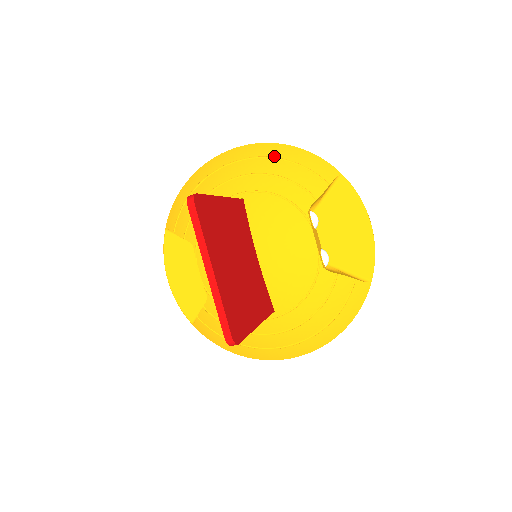
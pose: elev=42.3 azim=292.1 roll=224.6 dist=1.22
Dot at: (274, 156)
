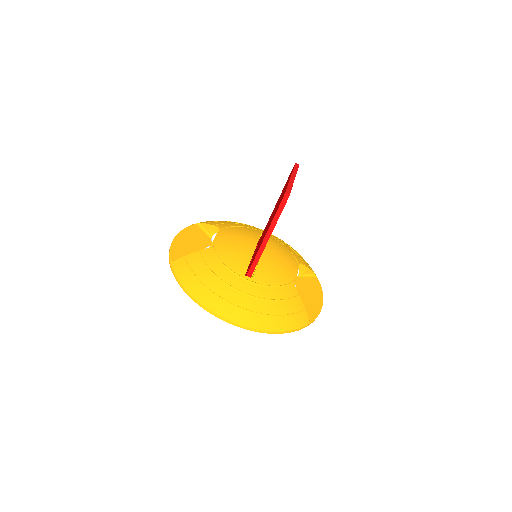
Dot at: occluded
